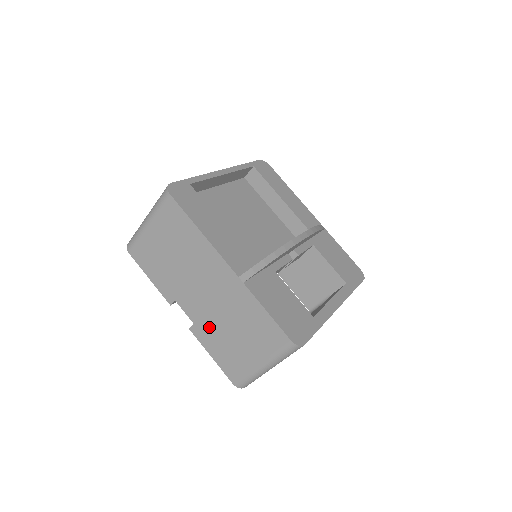
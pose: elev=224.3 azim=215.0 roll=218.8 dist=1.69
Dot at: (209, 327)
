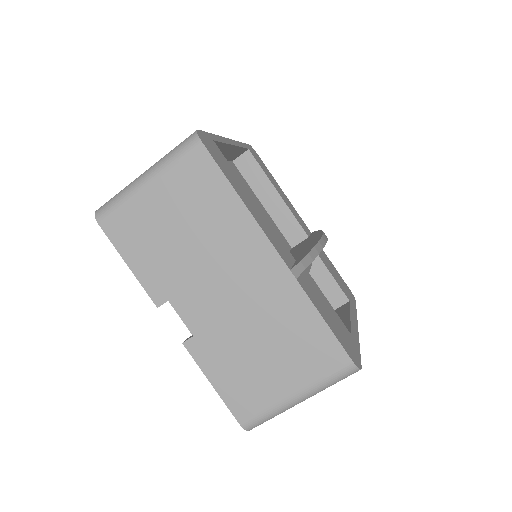
Dot at: (220, 341)
